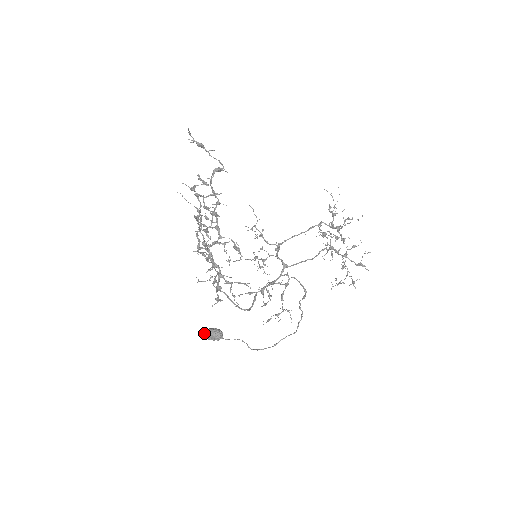
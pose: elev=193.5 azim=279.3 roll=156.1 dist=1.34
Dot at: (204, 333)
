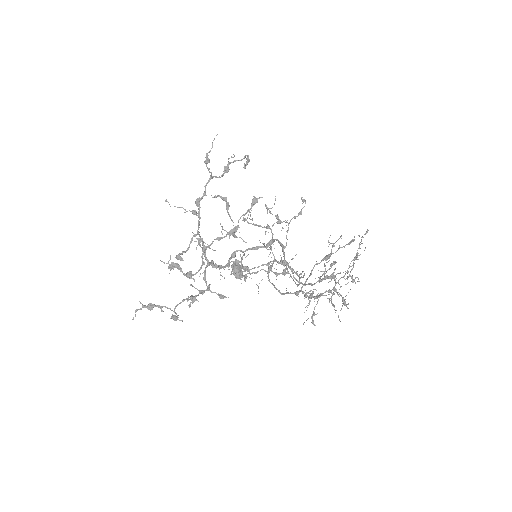
Dot at: (232, 267)
